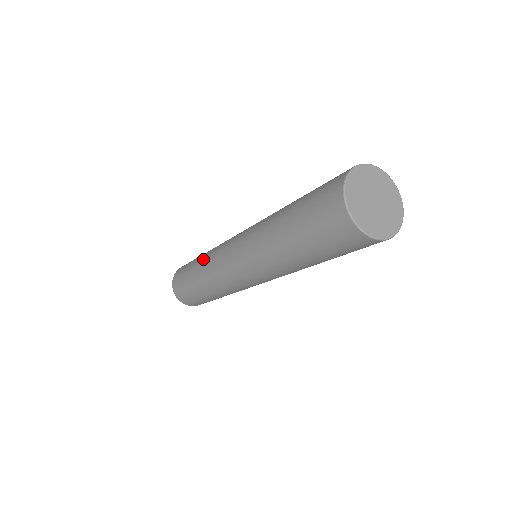
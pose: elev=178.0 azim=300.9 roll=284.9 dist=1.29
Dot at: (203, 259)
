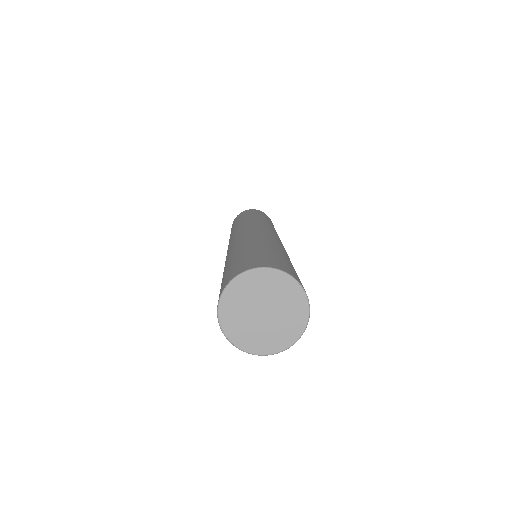
Dot at: occluded
